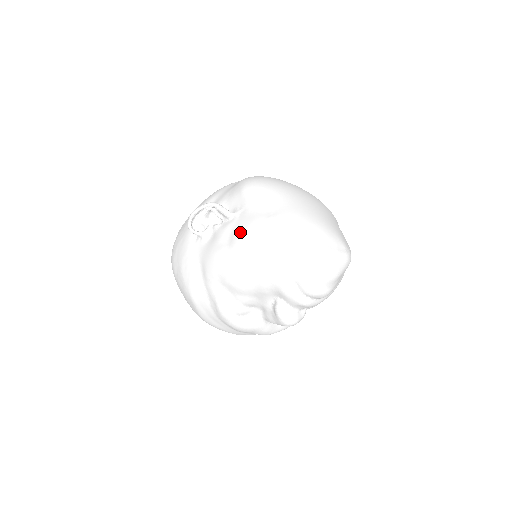
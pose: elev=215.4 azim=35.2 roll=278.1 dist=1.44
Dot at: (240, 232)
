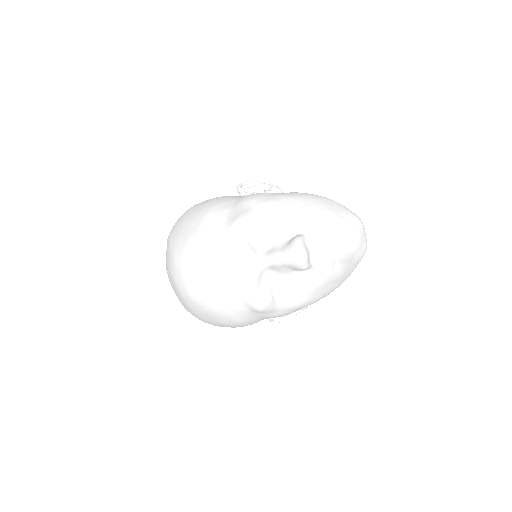
Dot at: occluded
